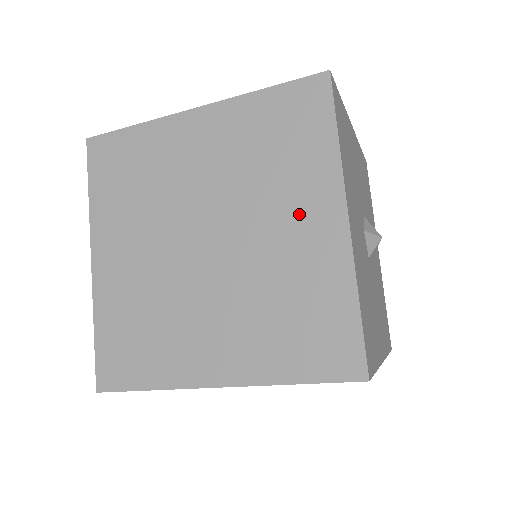
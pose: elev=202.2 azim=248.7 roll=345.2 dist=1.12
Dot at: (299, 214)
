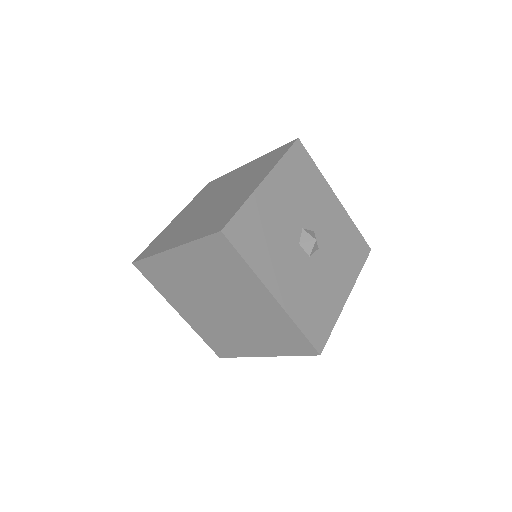
Dot at: (250, 183)
